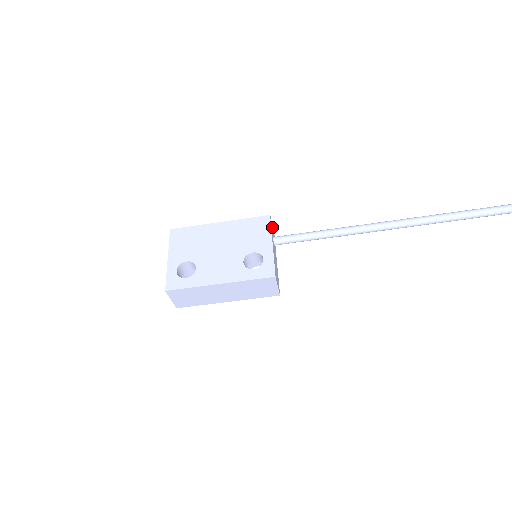
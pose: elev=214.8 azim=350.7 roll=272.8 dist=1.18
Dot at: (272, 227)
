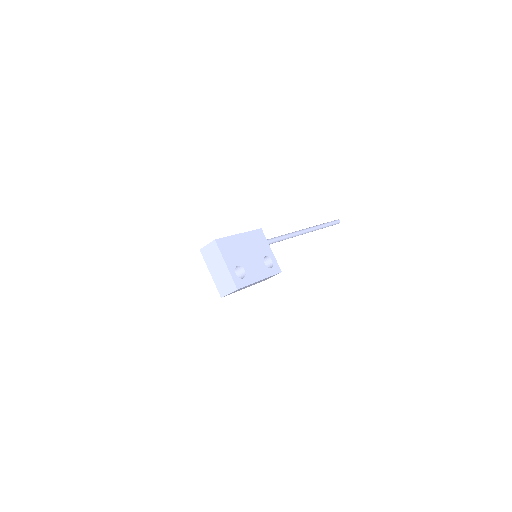
Dot at: occluded
